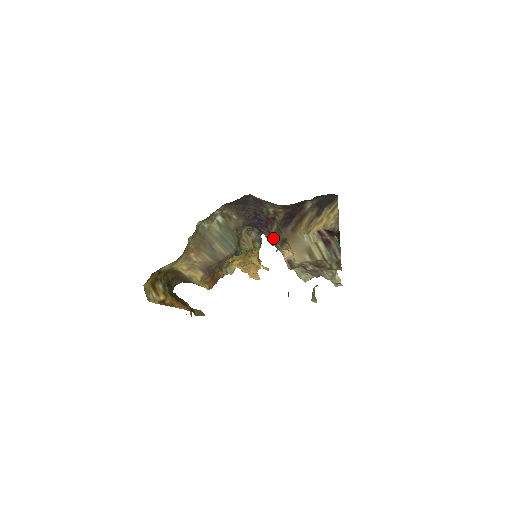
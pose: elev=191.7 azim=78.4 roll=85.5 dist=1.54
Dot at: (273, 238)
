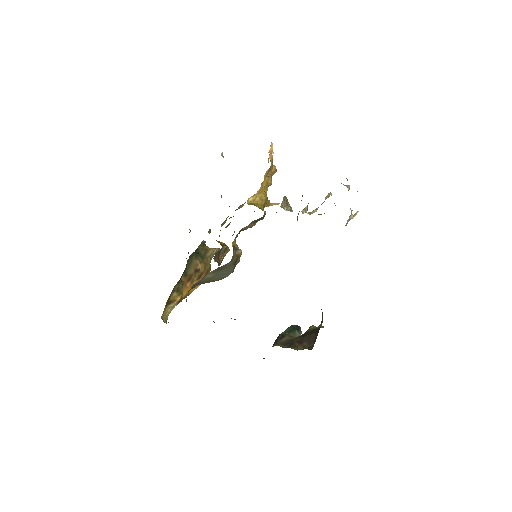
Dot at: occluded
